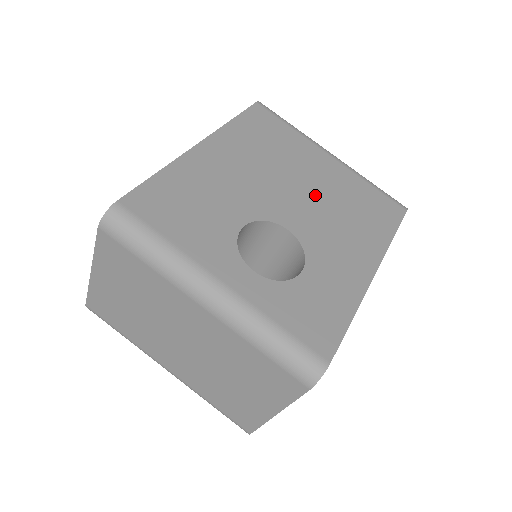
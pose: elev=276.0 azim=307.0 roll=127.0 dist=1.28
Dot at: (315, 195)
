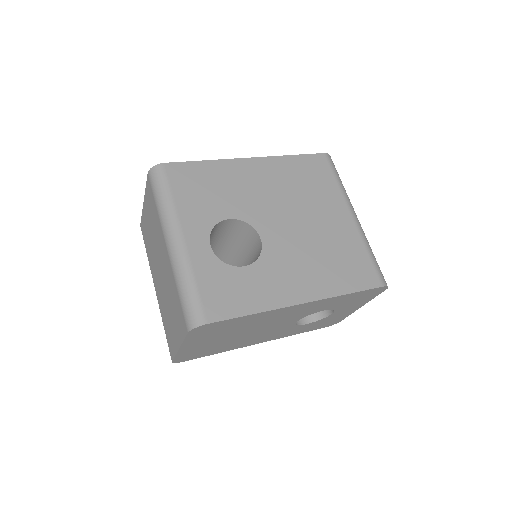
Dot at: (307, 231)
